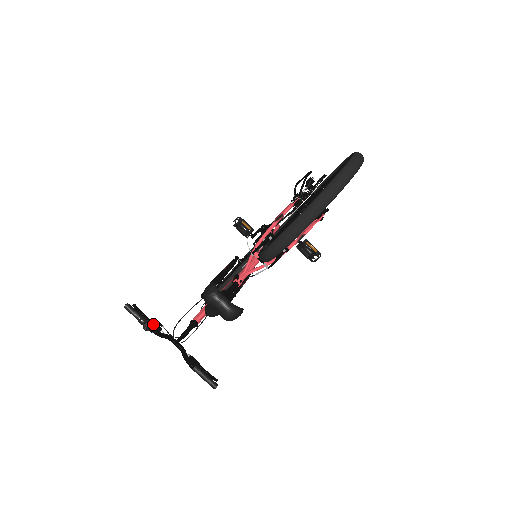
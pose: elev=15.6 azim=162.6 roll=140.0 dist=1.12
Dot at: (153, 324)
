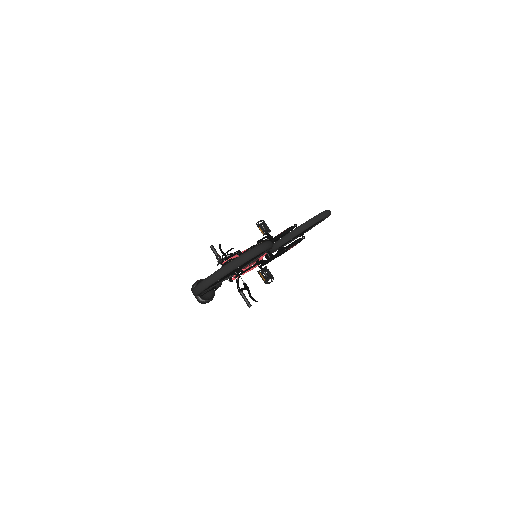
Dot at: occluded
